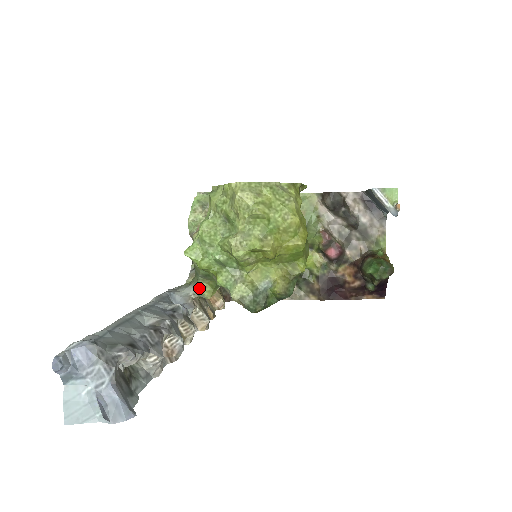
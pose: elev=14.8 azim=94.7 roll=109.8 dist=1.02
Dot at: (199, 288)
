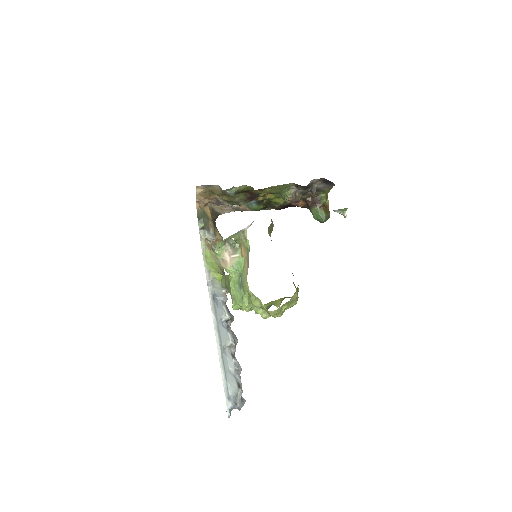
Dot at: occluded
